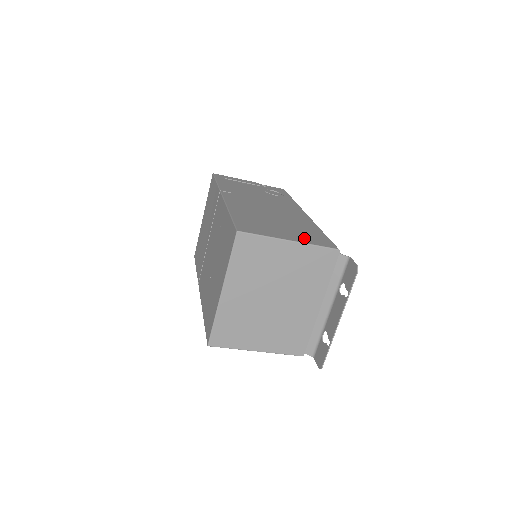
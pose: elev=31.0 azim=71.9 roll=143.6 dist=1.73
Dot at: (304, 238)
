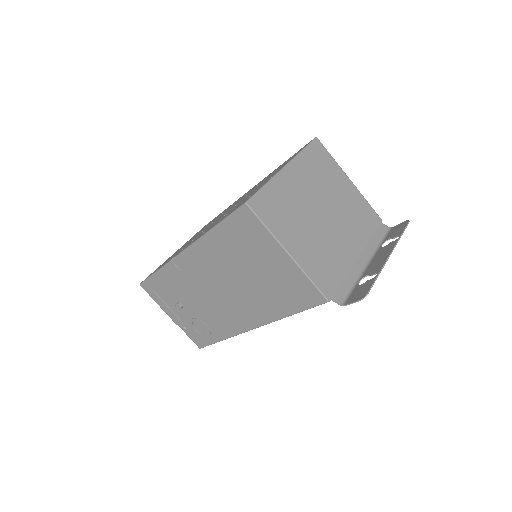
Dot at: occluded
